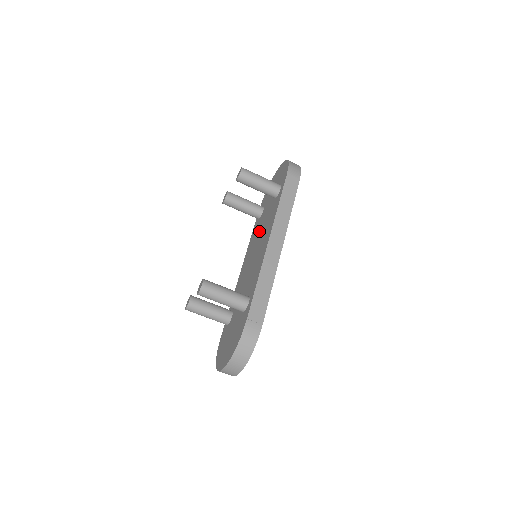
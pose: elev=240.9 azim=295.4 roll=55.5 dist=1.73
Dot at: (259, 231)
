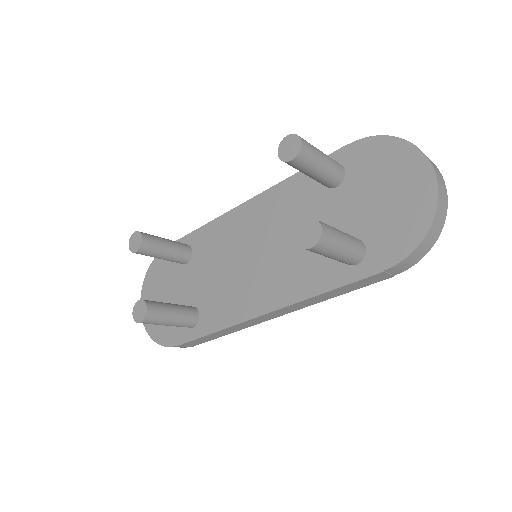
Dot at: (292, 227)
